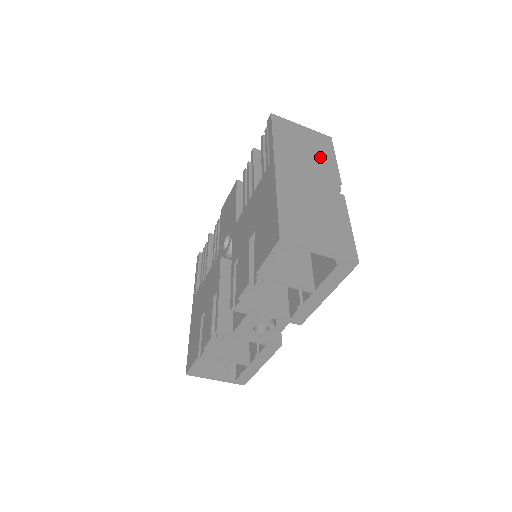
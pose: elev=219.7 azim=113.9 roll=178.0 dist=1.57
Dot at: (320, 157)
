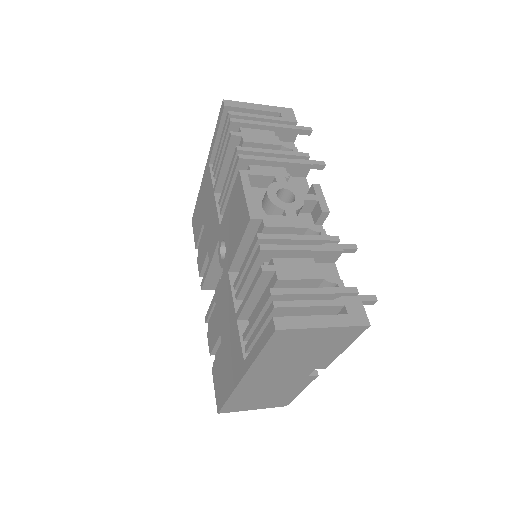
Dot at: (319, 355)
